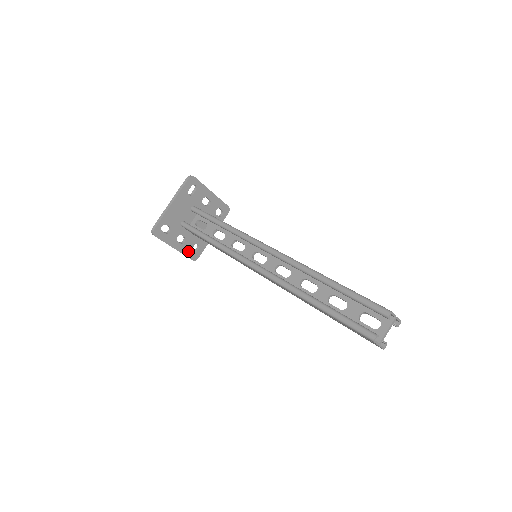
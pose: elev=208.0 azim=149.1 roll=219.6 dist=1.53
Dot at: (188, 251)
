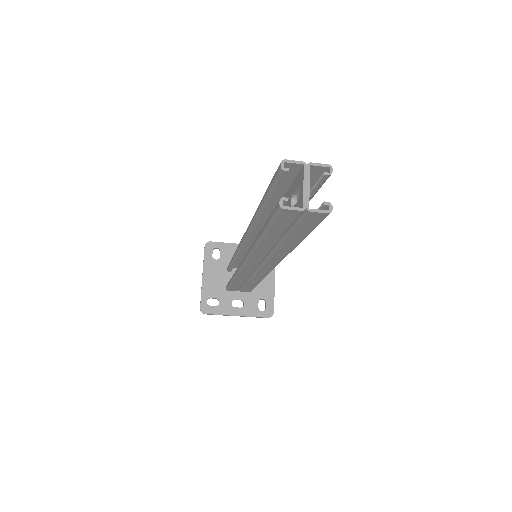
Dot at: (255, 311)
